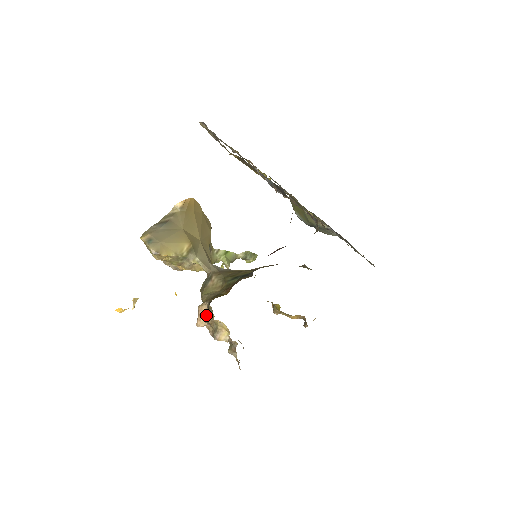
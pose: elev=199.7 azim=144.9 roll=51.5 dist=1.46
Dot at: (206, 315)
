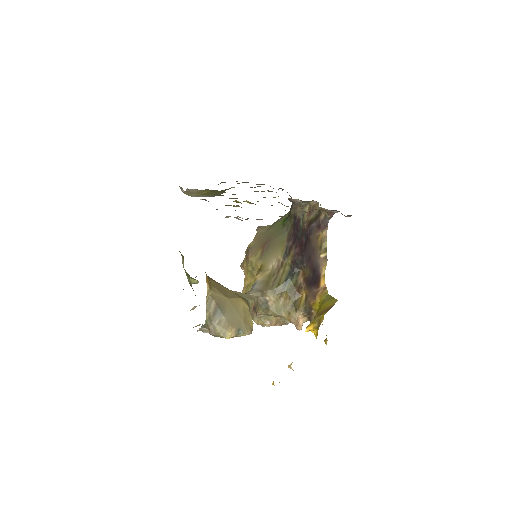
Dot at: (304, 319)
